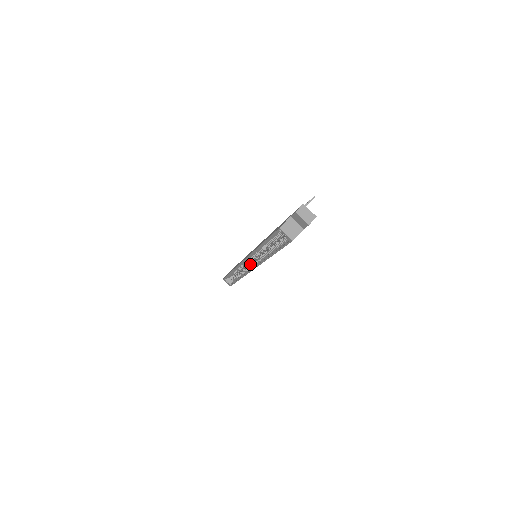
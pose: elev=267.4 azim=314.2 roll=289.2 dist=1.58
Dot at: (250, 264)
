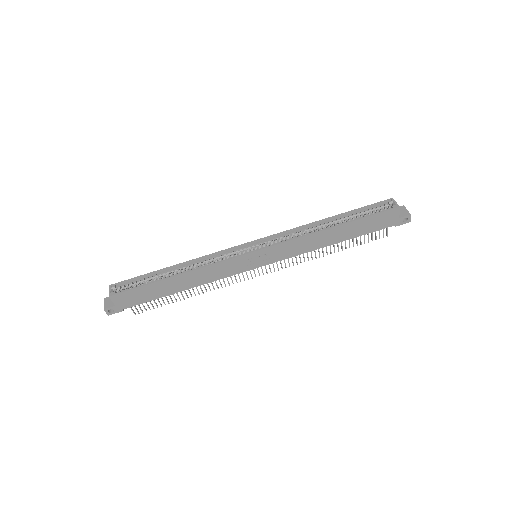
Dot at: occluded
